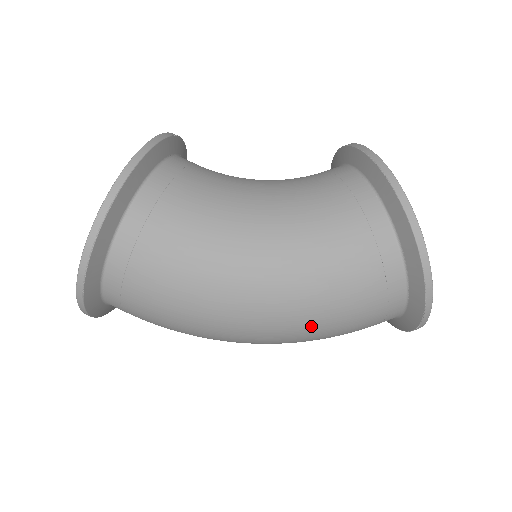
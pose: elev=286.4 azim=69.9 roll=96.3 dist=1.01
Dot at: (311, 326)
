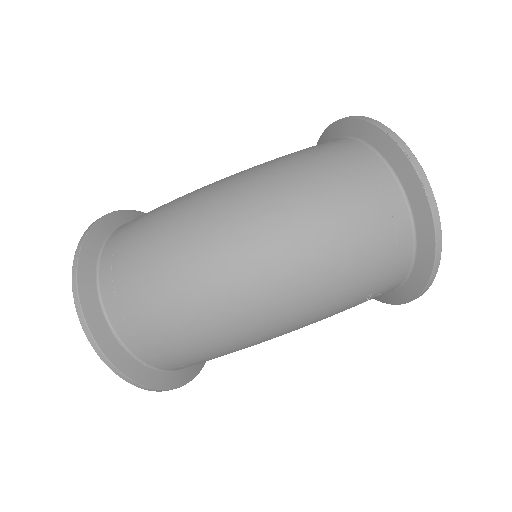
Dot at: (286, 184)
